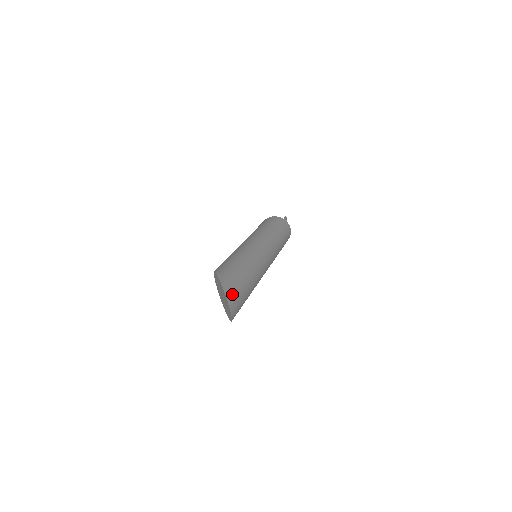
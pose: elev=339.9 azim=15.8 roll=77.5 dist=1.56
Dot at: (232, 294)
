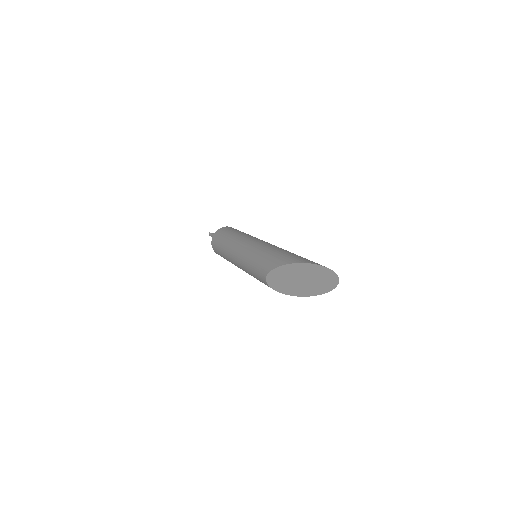
Dot at: occluded
